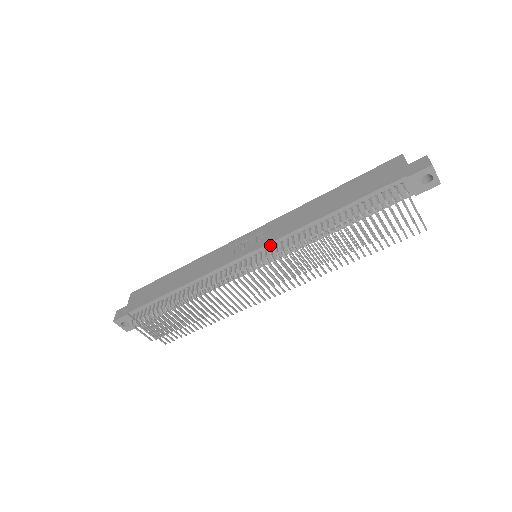
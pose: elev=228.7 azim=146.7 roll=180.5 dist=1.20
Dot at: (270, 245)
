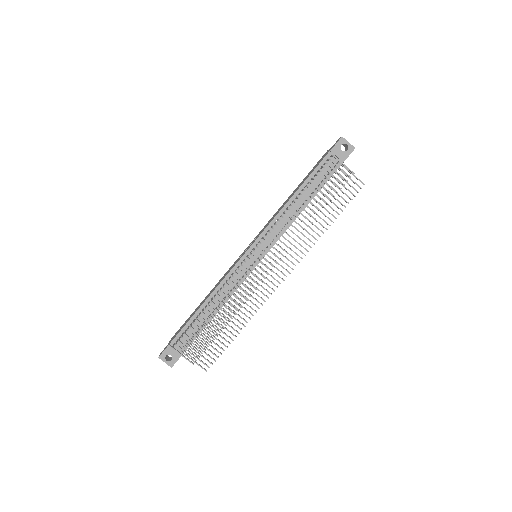
Dot at: (261, 237)
